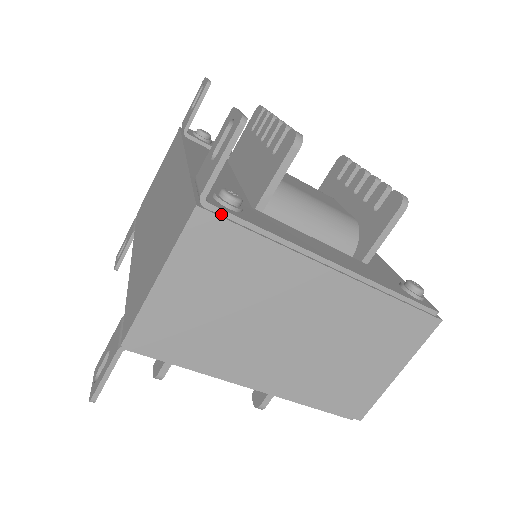
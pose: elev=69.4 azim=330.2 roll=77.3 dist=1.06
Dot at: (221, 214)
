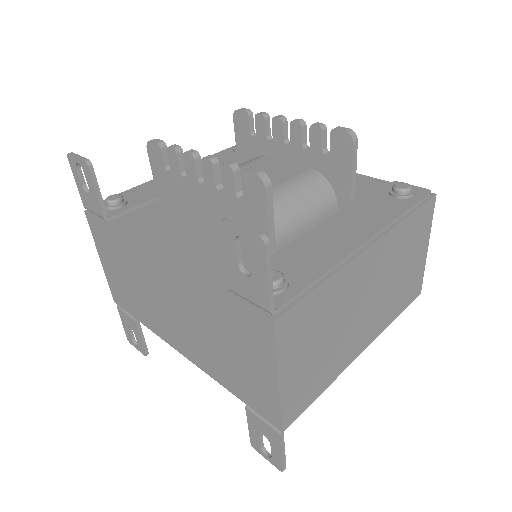
Dot at: (289, 304)
